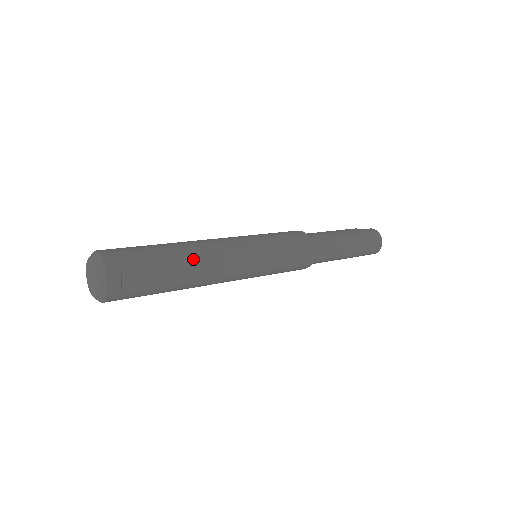
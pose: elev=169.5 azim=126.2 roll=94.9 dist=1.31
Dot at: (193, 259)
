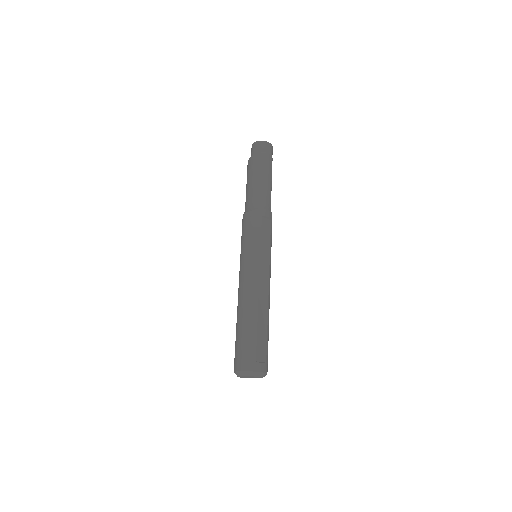
Dot at: (256, 311)
